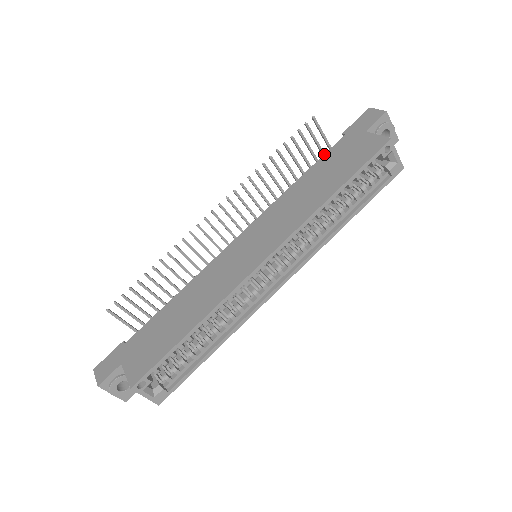
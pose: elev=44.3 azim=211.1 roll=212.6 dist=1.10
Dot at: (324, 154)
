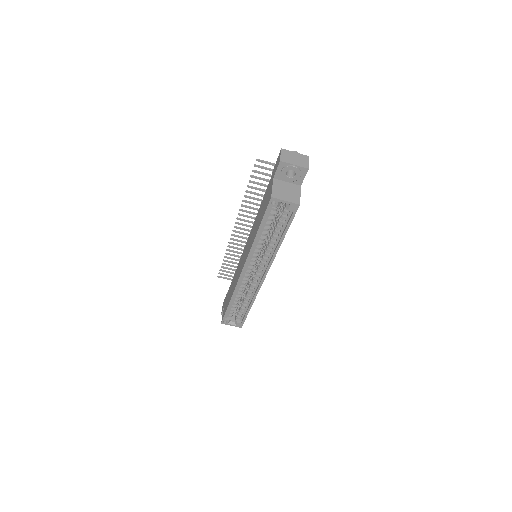
Dot at: (266, 190)
